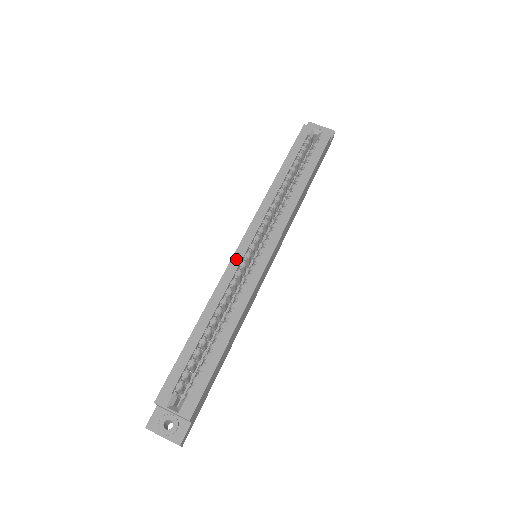
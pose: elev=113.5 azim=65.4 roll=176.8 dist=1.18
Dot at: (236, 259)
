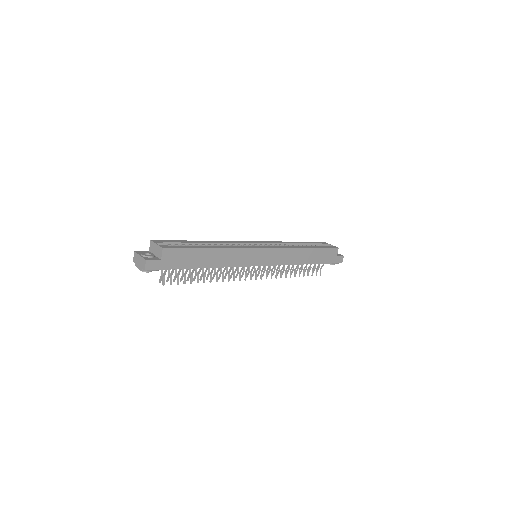
Dot at: (243, 242)
